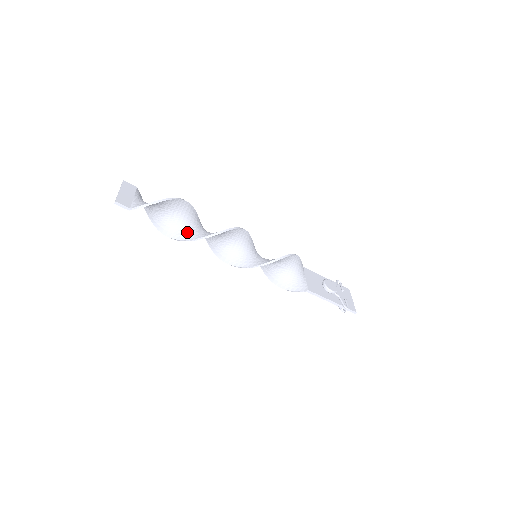
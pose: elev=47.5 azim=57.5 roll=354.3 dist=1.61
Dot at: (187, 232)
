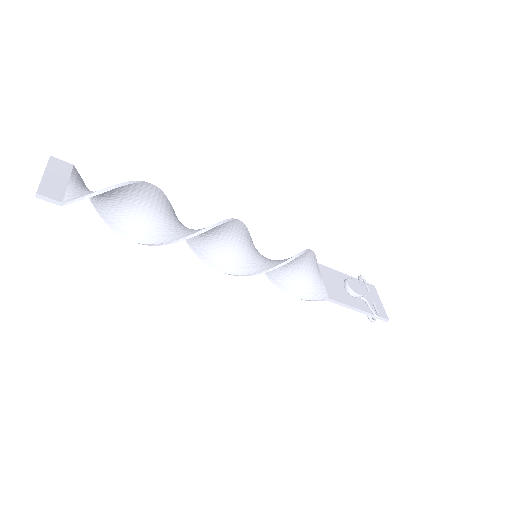
Dot at: (155, 231)
